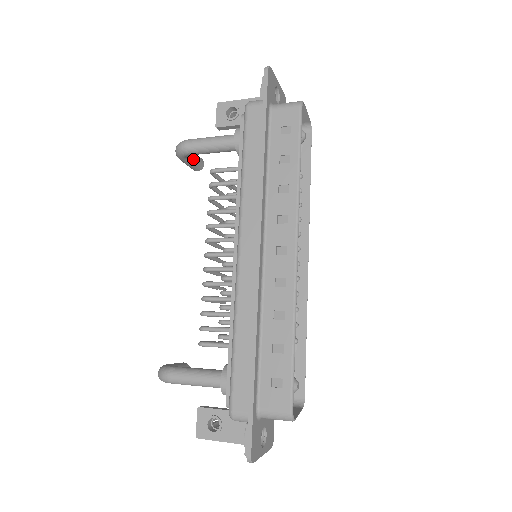
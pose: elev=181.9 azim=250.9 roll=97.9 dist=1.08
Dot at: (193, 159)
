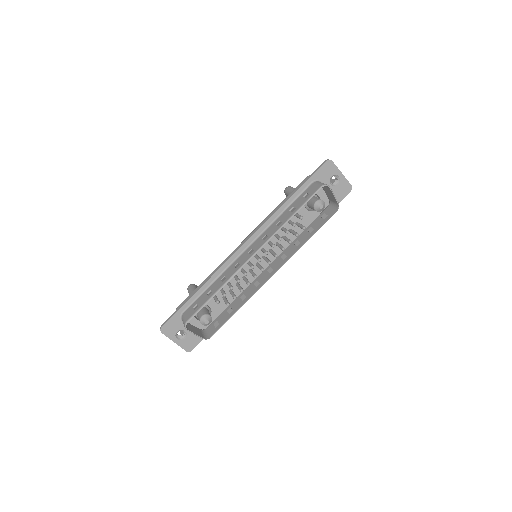
Dot at: occluded
